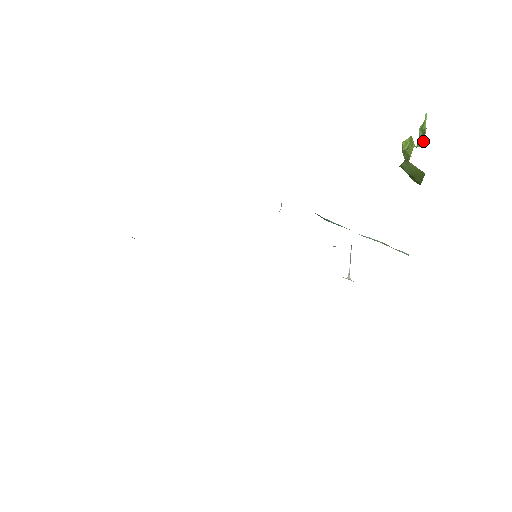
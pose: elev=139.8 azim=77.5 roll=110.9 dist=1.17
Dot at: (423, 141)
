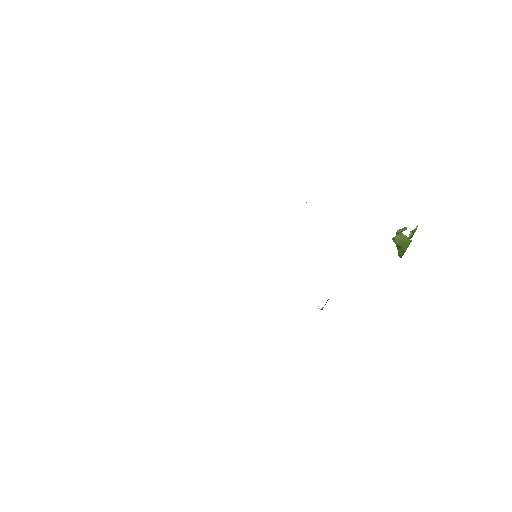
Dot at: occluded
